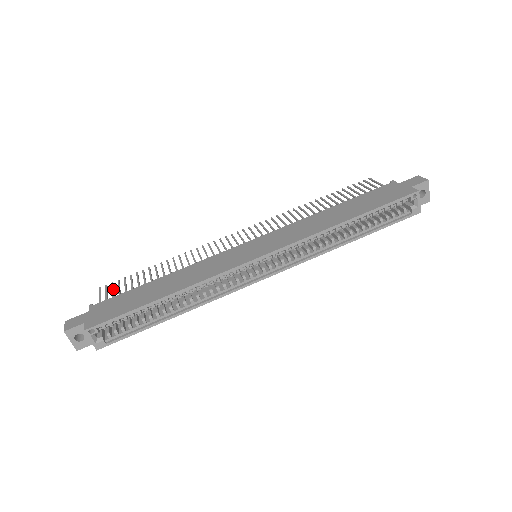
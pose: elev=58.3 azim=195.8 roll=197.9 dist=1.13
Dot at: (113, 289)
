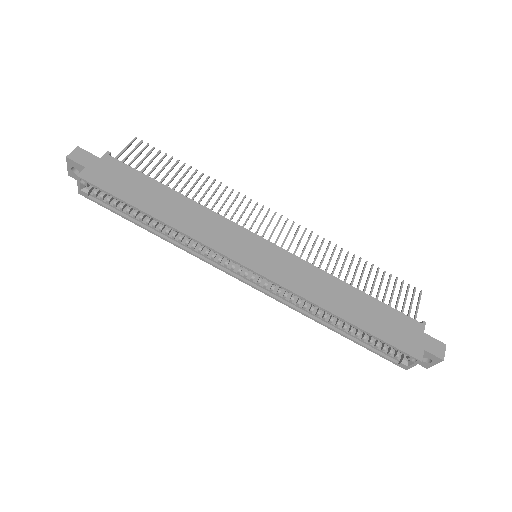
Dot at: (141, 153)
